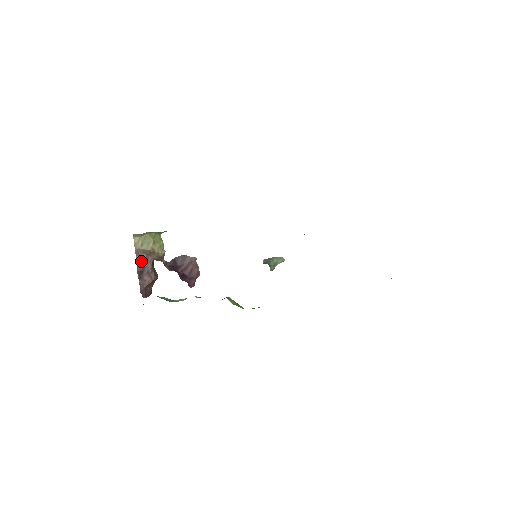
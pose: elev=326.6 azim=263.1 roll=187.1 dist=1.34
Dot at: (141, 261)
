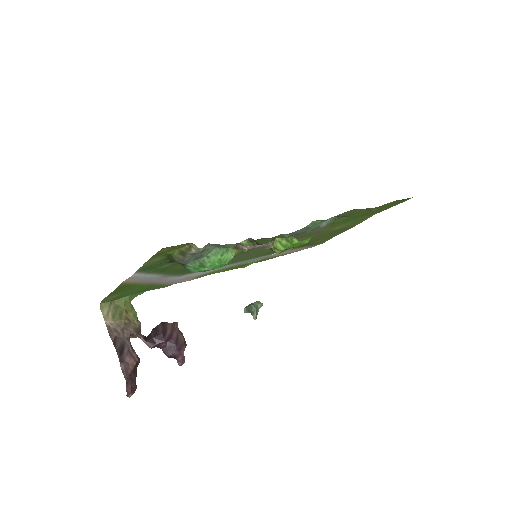
Dot at: (117, 338)
